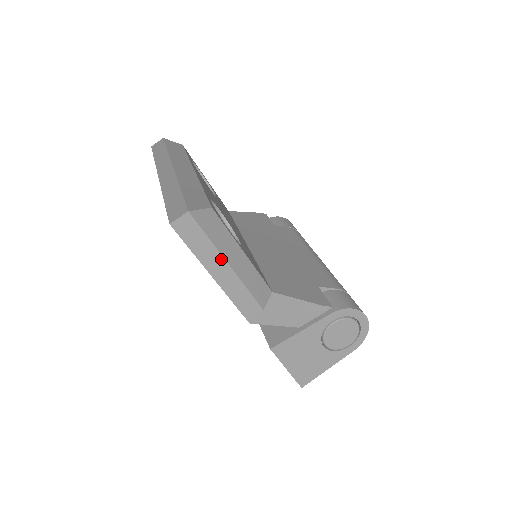
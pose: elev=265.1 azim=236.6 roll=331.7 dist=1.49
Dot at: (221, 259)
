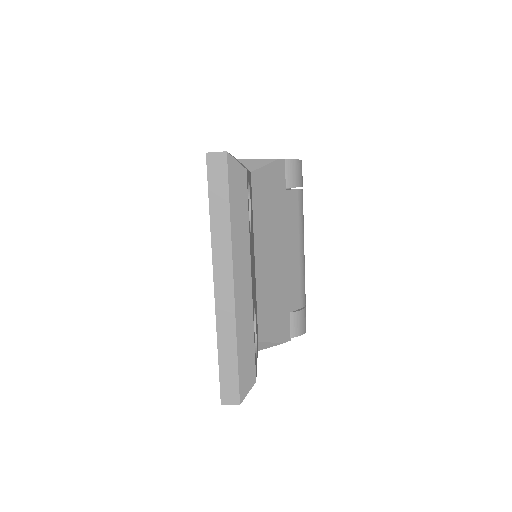
Dot at: occluded
